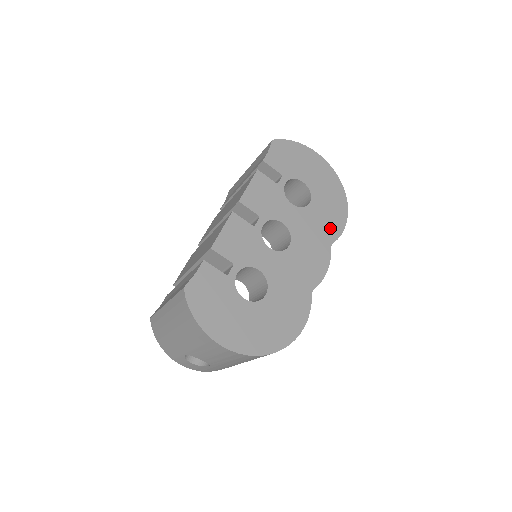
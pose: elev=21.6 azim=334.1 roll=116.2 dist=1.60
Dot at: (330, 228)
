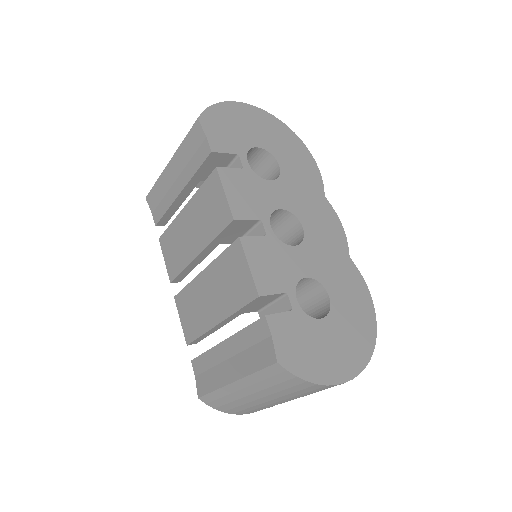
Dot at: (311, 179)
